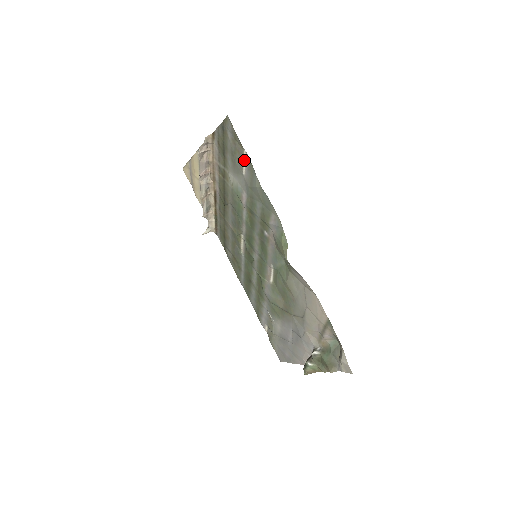
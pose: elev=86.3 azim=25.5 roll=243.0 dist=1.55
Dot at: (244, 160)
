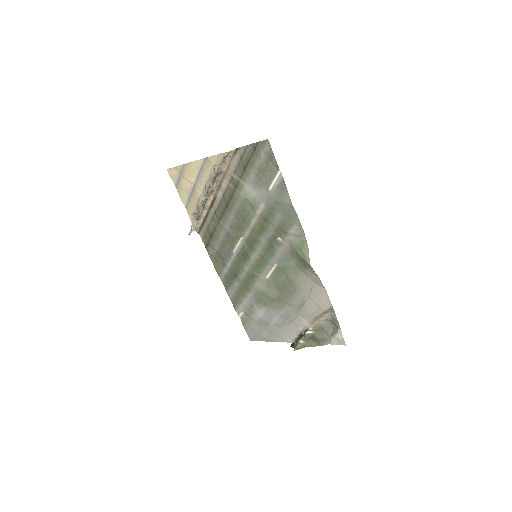
Dot at: (275, 178)
